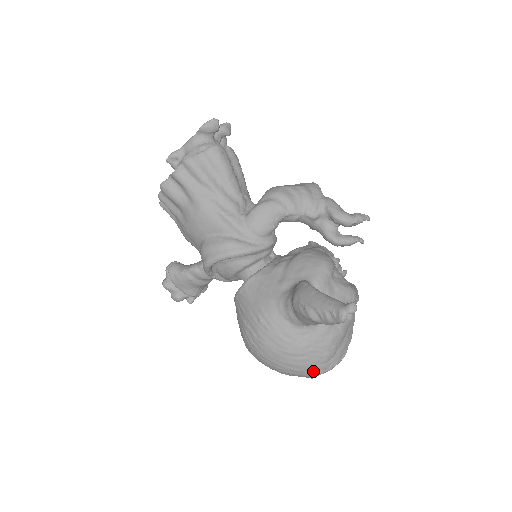
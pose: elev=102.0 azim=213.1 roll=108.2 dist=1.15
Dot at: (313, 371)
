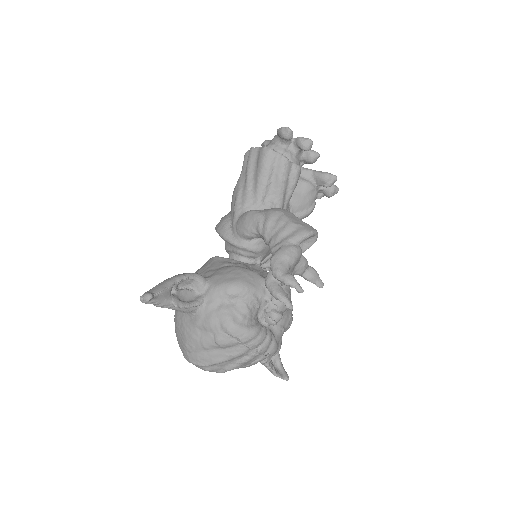
Dot at: (181, 349)
